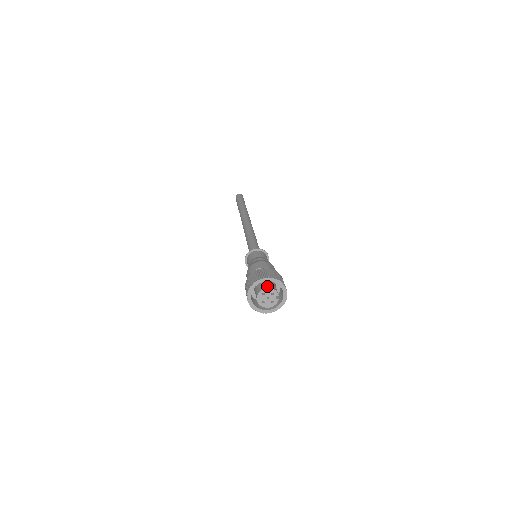
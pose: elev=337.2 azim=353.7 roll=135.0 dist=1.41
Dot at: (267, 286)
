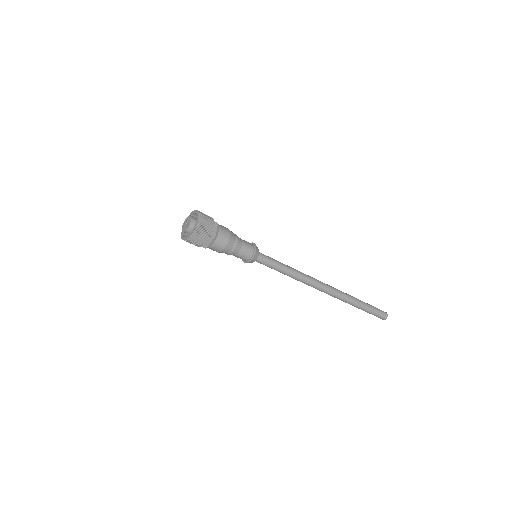
Dot at: occluded
